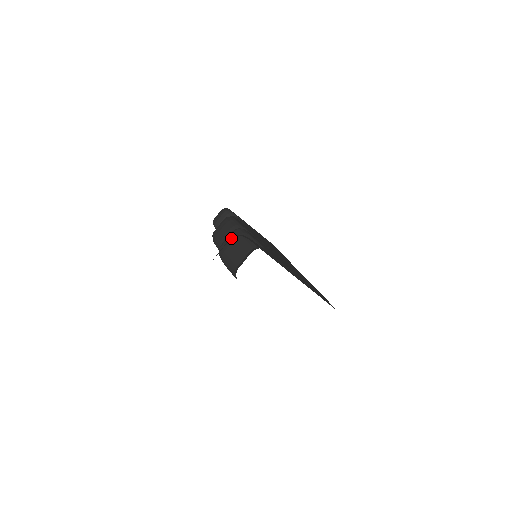
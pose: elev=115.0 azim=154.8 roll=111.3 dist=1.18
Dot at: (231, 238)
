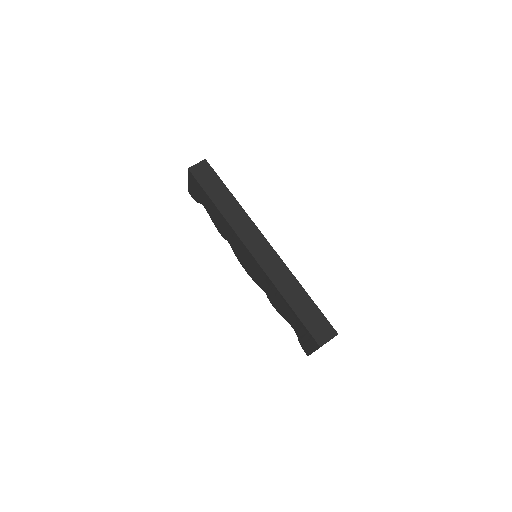
Dot at: occluded
